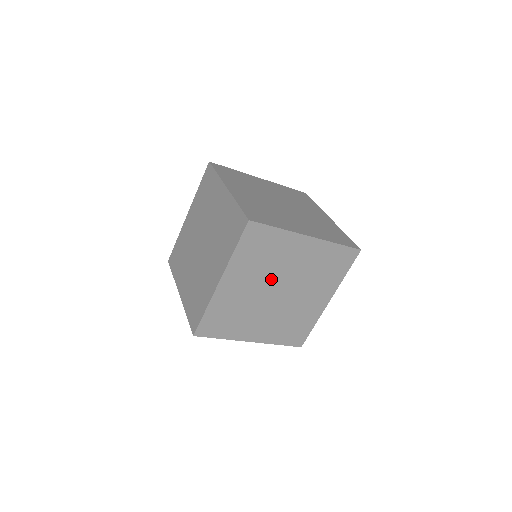
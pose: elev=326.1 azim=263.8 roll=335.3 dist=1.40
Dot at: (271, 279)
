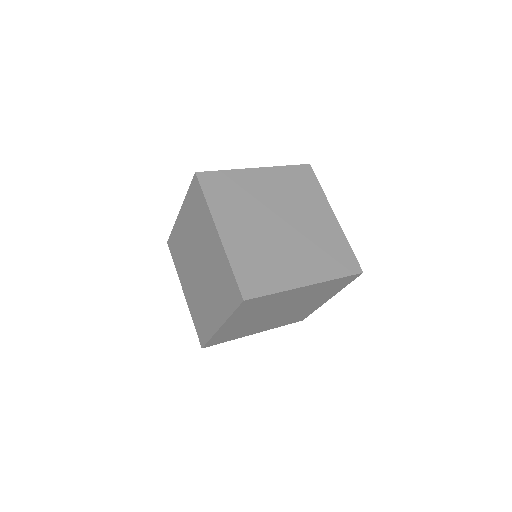
Dot at: (271, 311)
